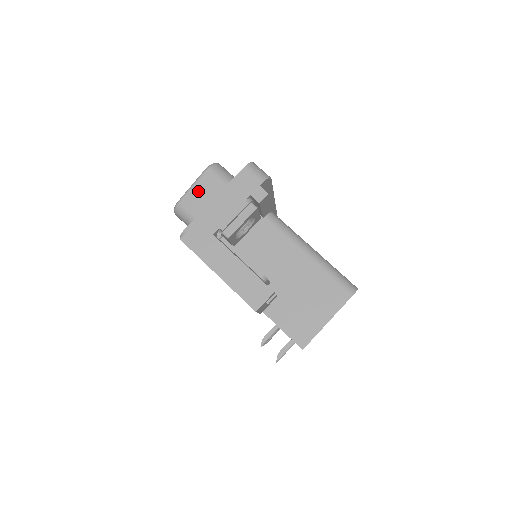
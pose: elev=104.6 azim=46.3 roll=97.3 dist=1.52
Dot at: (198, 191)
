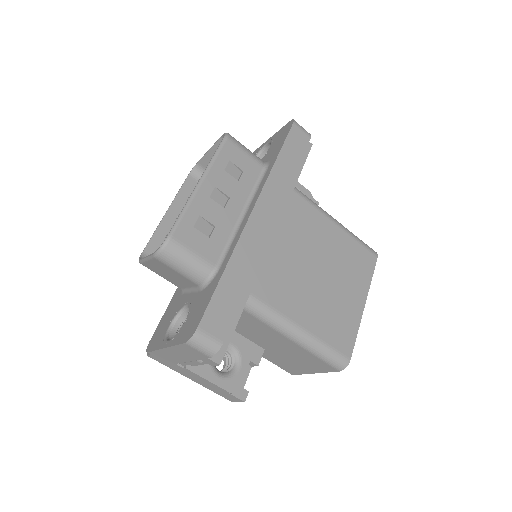
Dot at: (155, 266)
